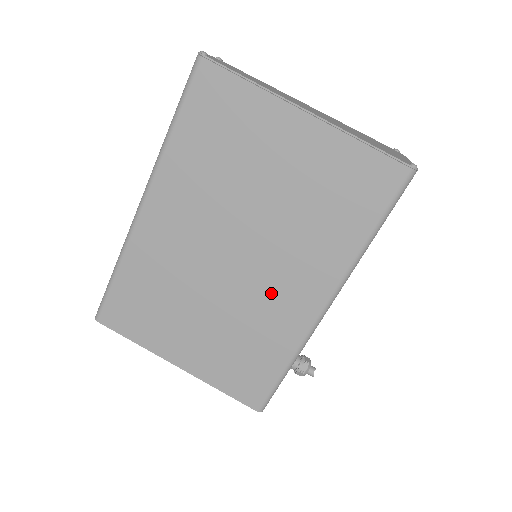
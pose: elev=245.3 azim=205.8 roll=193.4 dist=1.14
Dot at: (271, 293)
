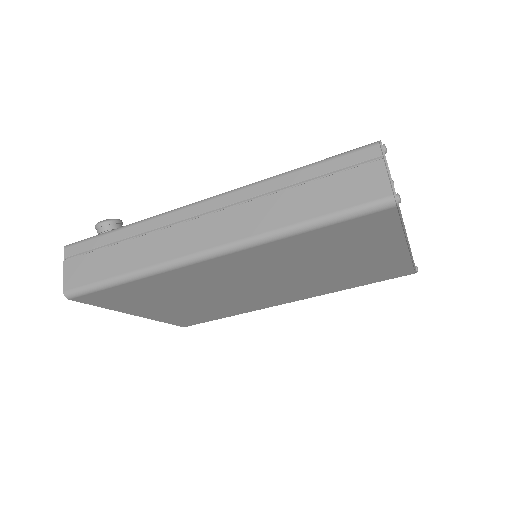
Dot at: (262, 298)
